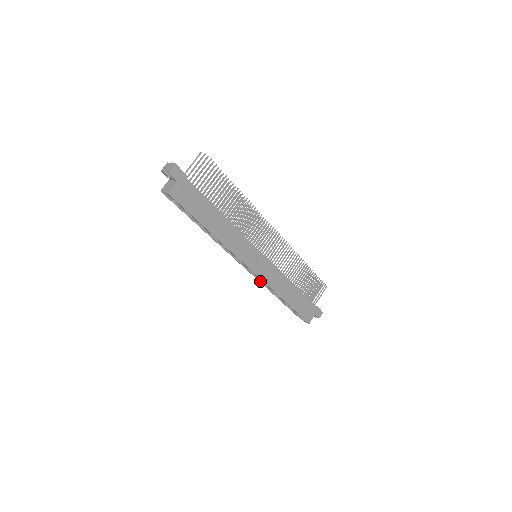
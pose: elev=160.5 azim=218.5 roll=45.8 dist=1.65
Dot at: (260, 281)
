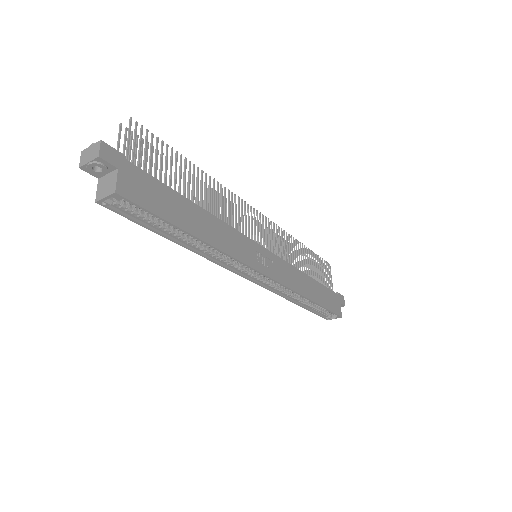
Dot at: (273, 291)
